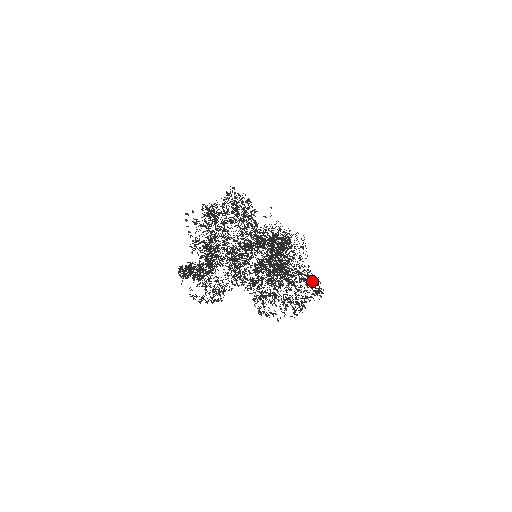
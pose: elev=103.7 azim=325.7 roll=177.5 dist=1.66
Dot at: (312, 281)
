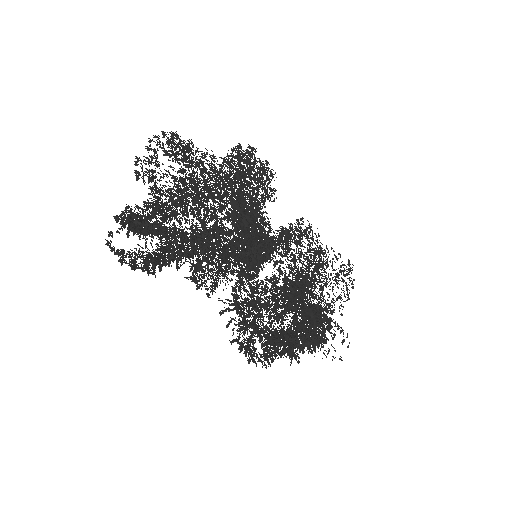
Dot at: (334, 334)
